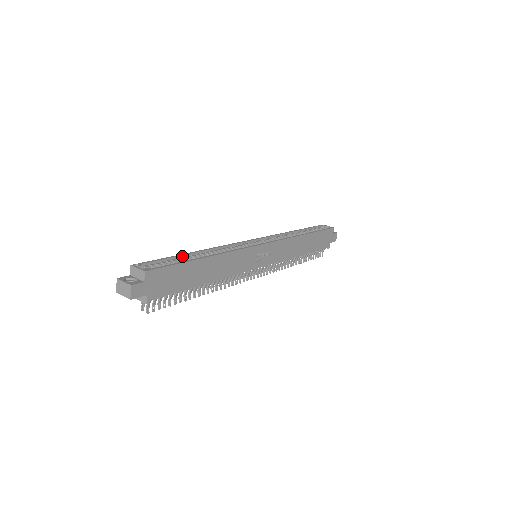
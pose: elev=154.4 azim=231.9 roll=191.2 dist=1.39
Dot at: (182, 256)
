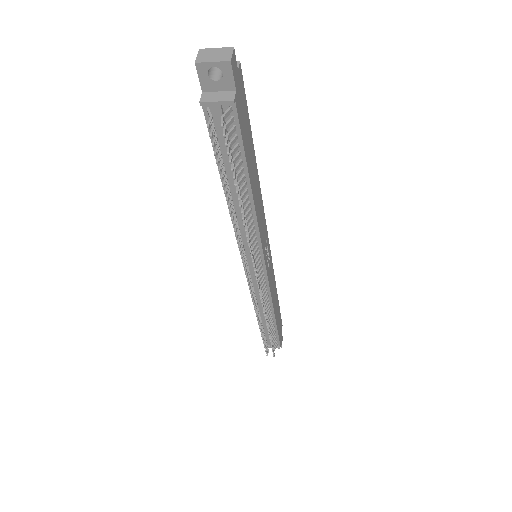
Dot at: occluded
